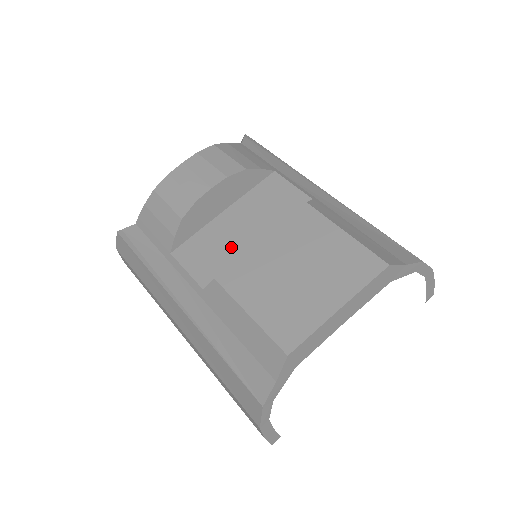
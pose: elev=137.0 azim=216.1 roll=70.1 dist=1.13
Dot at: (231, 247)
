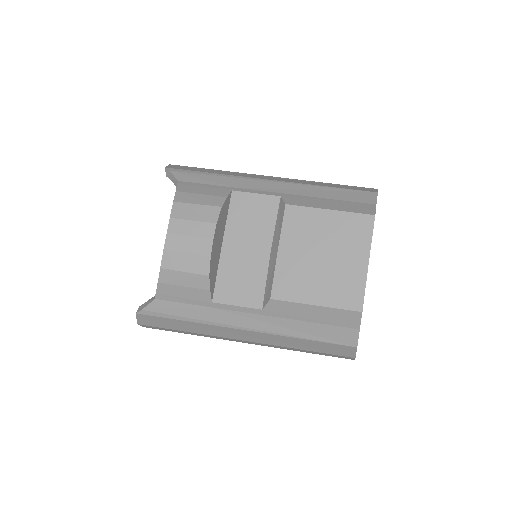
Dot at: (254, 268)
